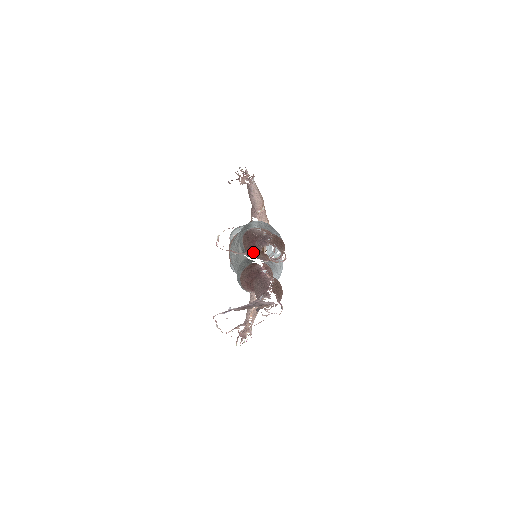
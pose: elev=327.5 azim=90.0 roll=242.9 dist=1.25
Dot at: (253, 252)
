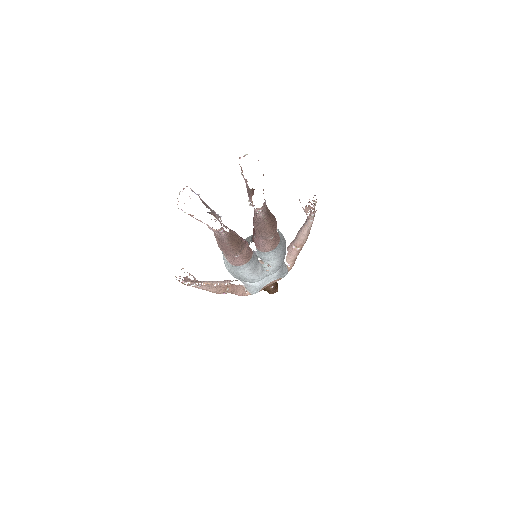
Dot at: occluded
